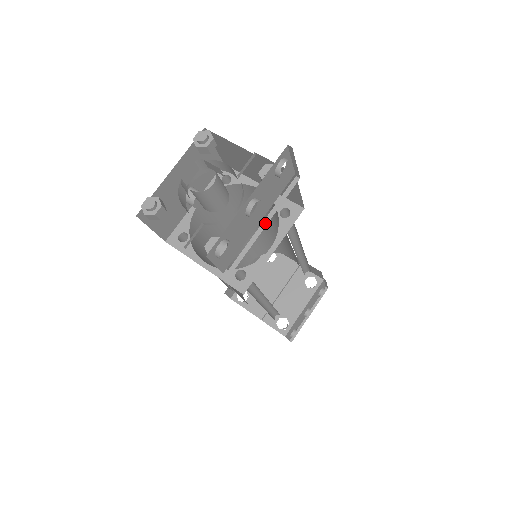
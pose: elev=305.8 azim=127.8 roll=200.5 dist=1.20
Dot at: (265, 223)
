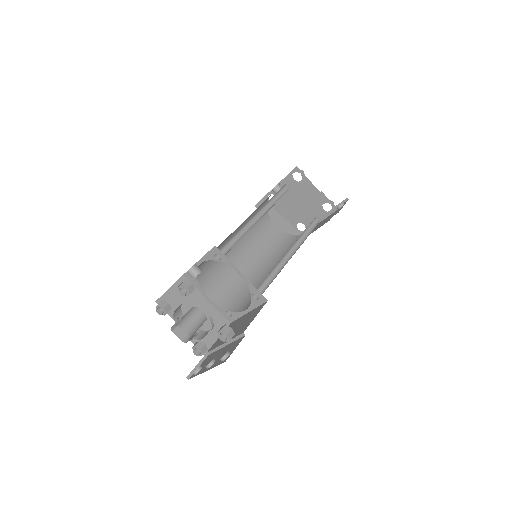
Dot at: (226, 344)
